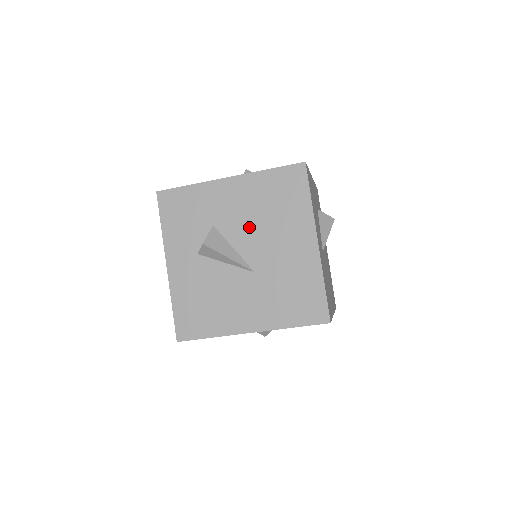
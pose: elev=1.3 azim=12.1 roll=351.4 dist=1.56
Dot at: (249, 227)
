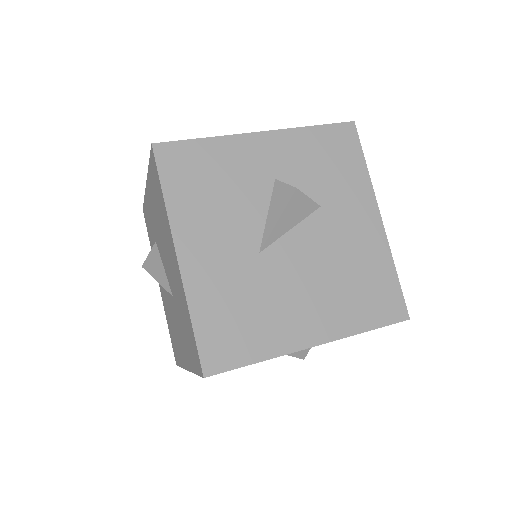
Dot at: (161, 241)
